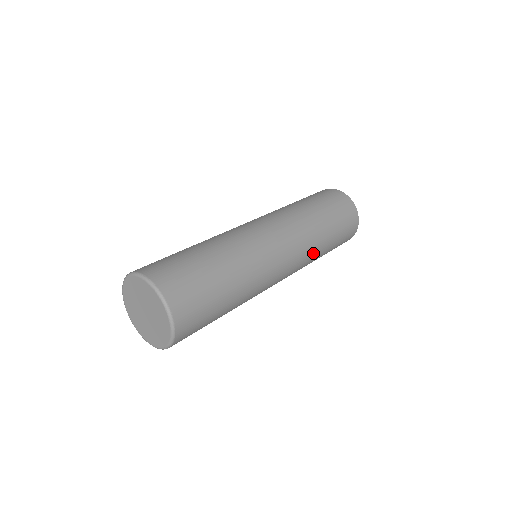
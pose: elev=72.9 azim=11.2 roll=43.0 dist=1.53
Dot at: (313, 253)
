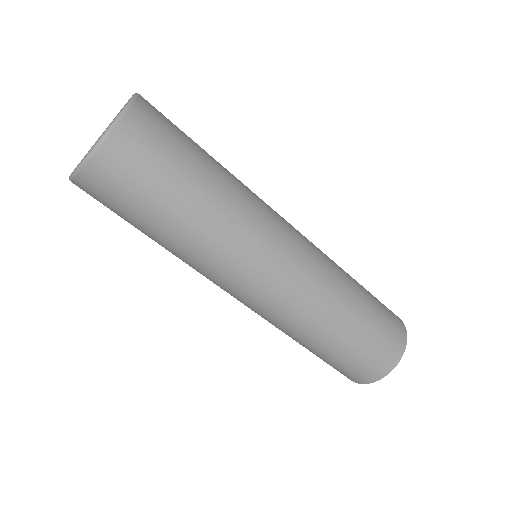
Dot at: (309, 322)
